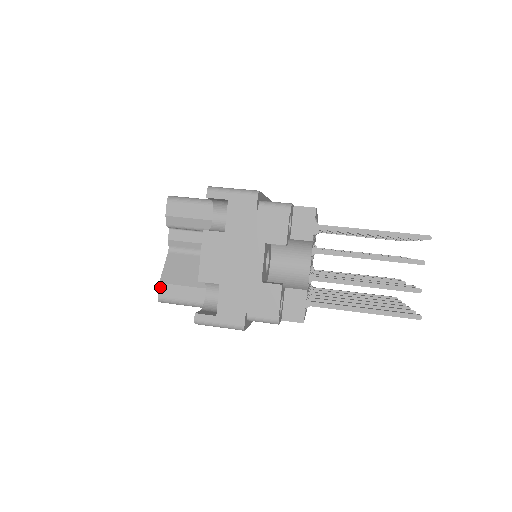
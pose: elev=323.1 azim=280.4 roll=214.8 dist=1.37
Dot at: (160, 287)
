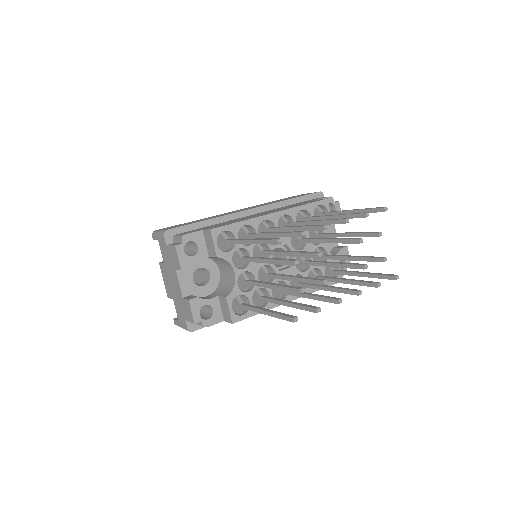
Dot at: occluded
